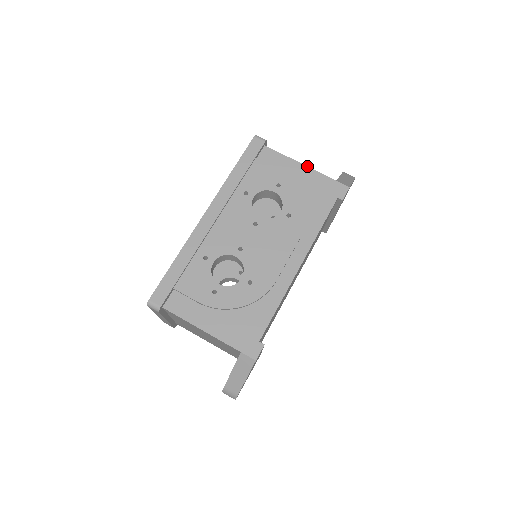
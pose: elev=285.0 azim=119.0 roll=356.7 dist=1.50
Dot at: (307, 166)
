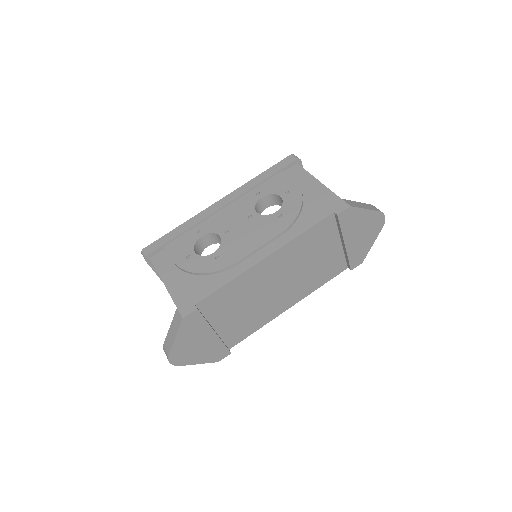
Dot at: occluded
